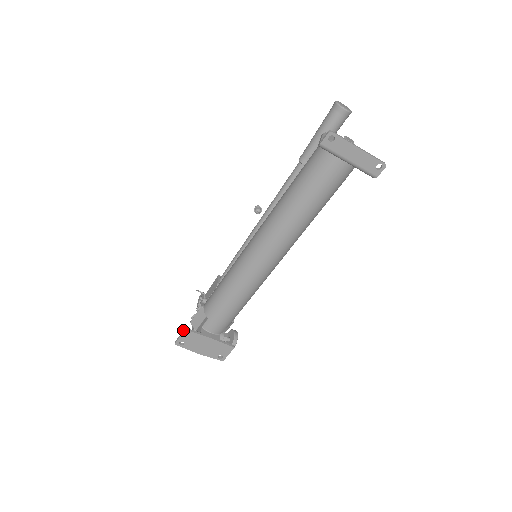
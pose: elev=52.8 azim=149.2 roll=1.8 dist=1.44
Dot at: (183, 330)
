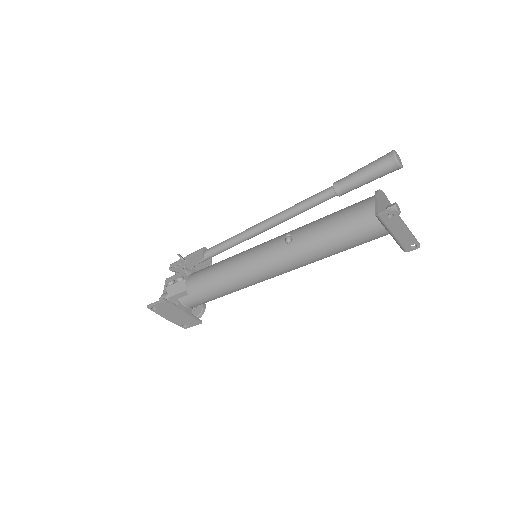
Dot at: (161, 300)
